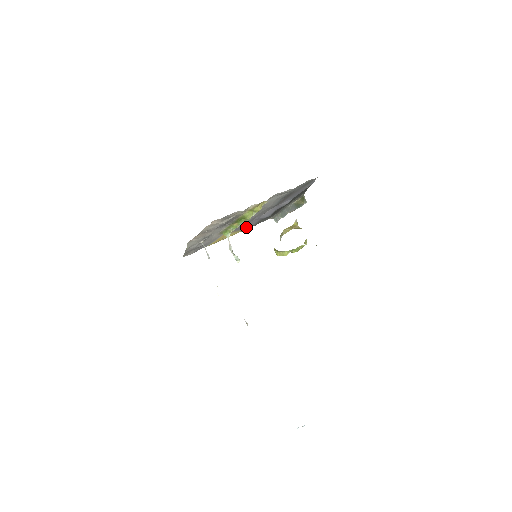
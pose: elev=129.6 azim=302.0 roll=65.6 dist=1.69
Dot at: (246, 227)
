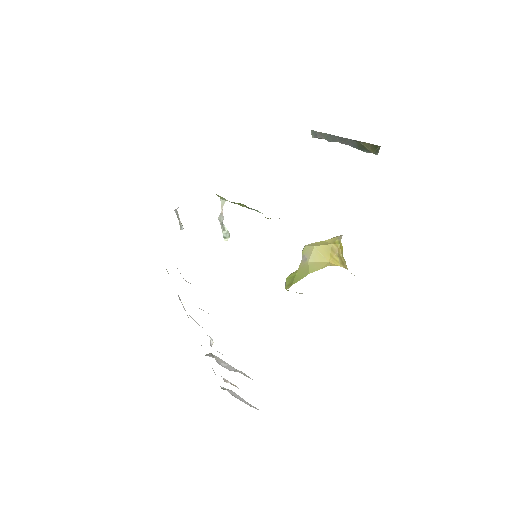
Dot at: occluded
